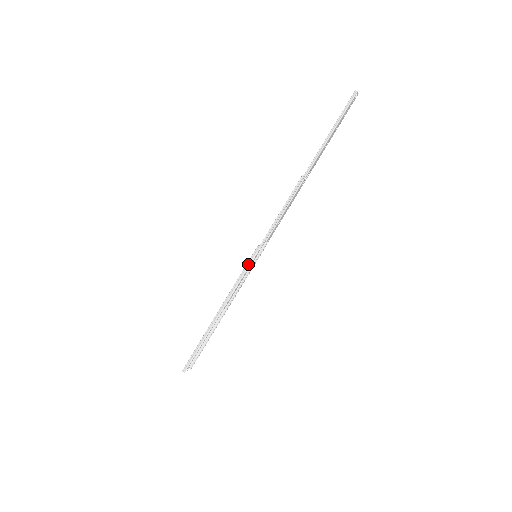
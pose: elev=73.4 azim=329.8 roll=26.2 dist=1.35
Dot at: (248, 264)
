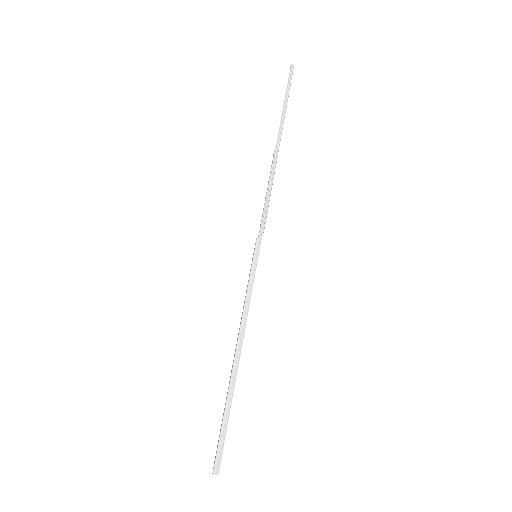
Dot at: (254, 265)
